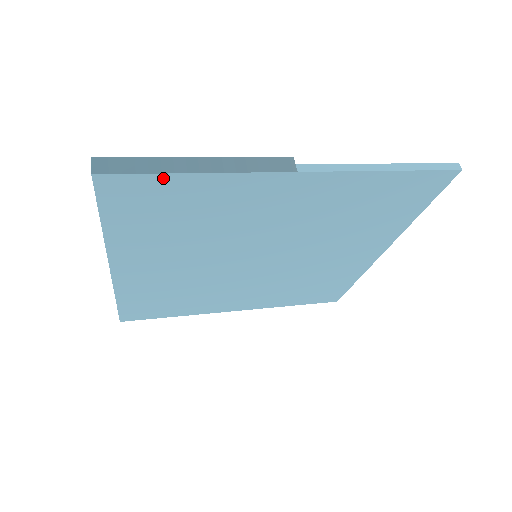
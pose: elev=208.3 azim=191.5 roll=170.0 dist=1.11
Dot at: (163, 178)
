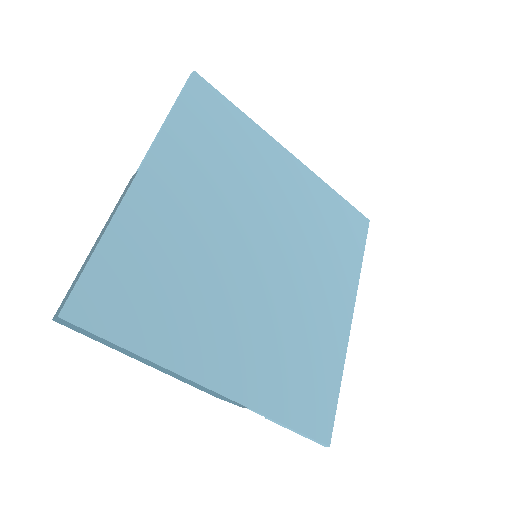
Dot at: (93, 267)
